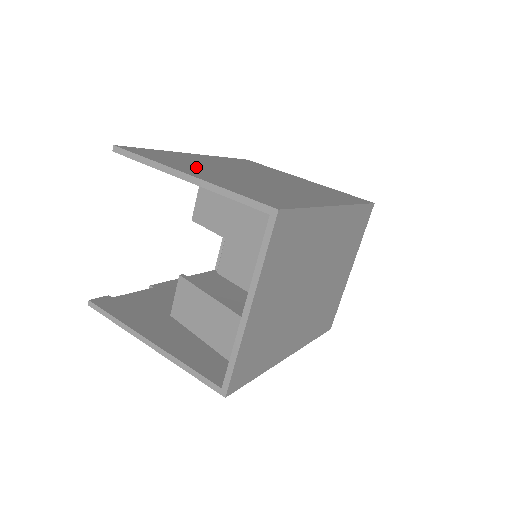
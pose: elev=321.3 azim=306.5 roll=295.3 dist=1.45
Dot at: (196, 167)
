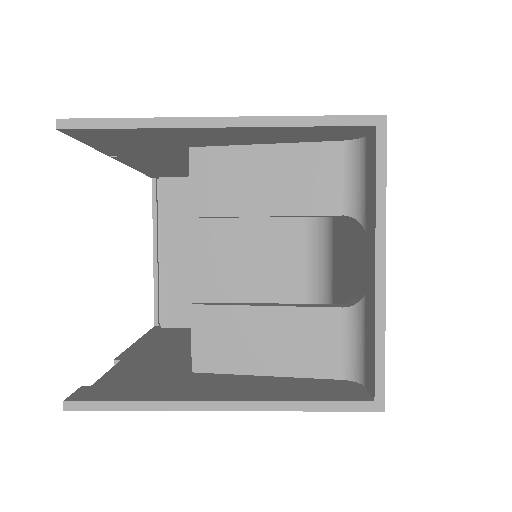
Dot at: occluded
